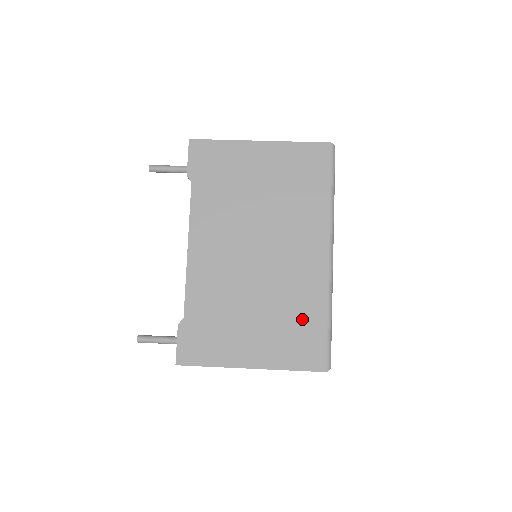
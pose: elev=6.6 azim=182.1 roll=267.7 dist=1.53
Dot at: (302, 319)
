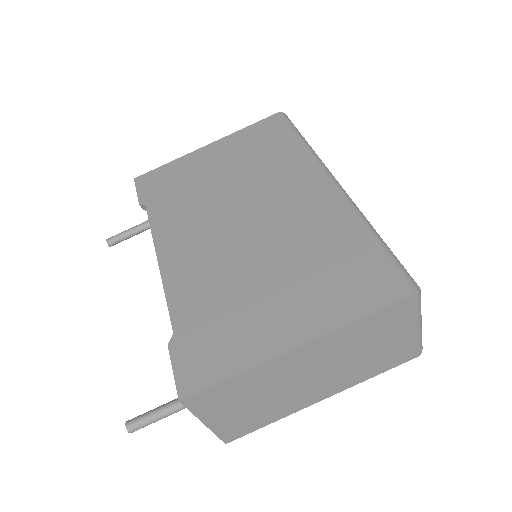
Dot at: (338, 253)
